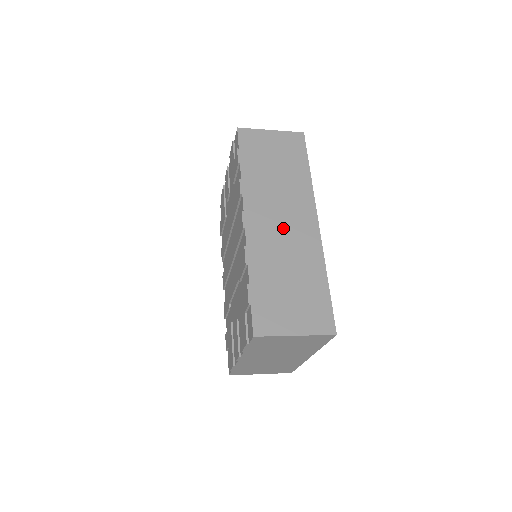
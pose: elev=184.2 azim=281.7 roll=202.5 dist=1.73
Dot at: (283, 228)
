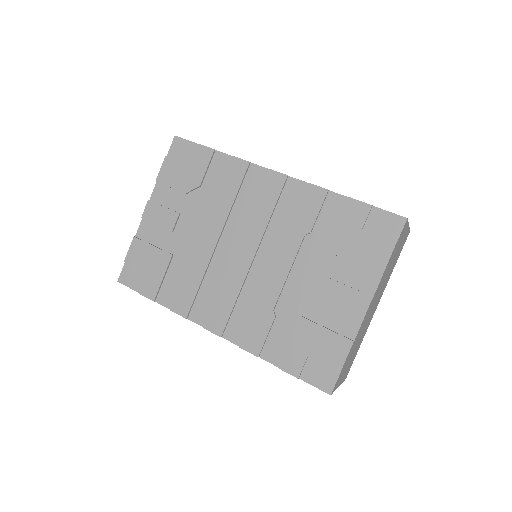
Dot at: occluded
